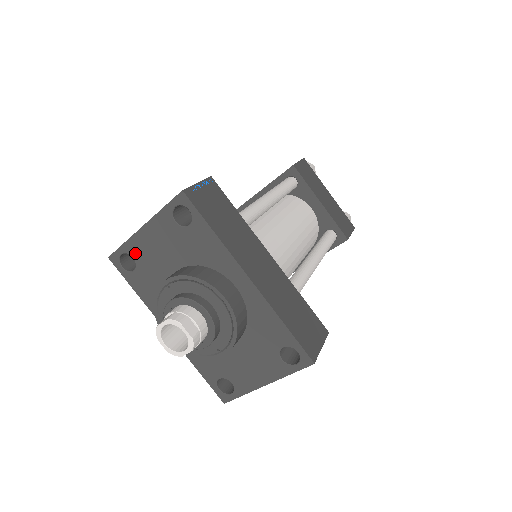
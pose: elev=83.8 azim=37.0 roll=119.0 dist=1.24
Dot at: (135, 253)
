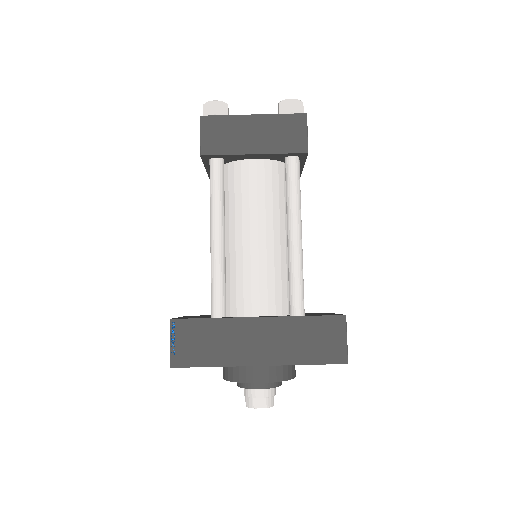
Dot at: occluded
